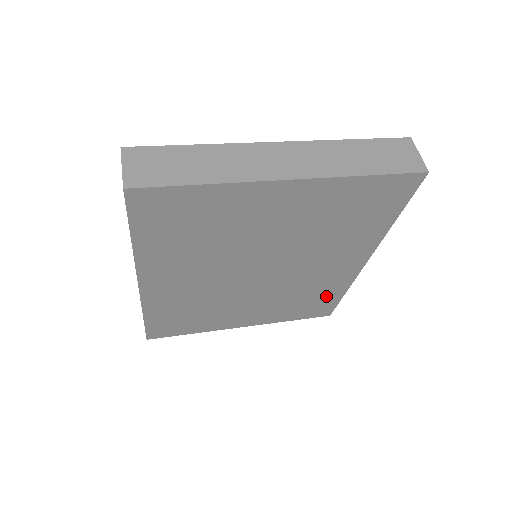
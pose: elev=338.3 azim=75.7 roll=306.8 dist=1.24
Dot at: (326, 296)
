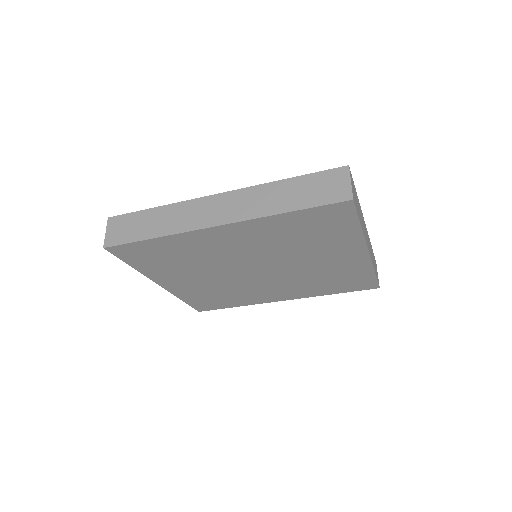
Dot at: (229, 302)
